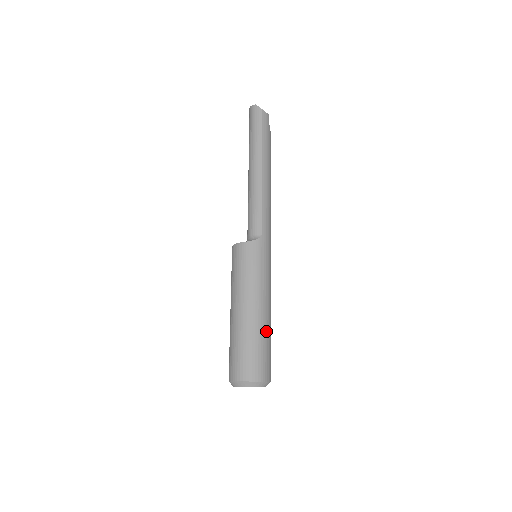
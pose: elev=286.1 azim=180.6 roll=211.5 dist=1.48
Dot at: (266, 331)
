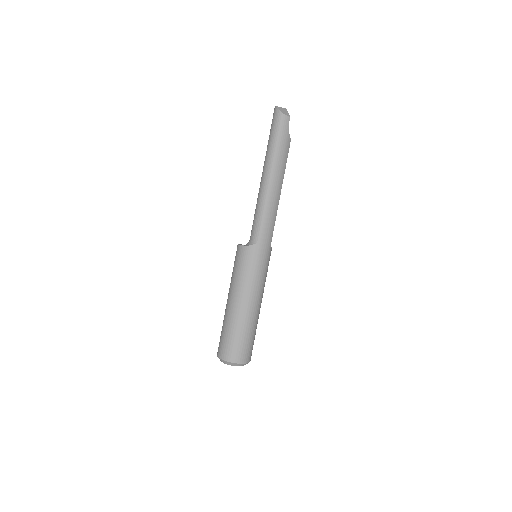
Dot at: (248, 324)
